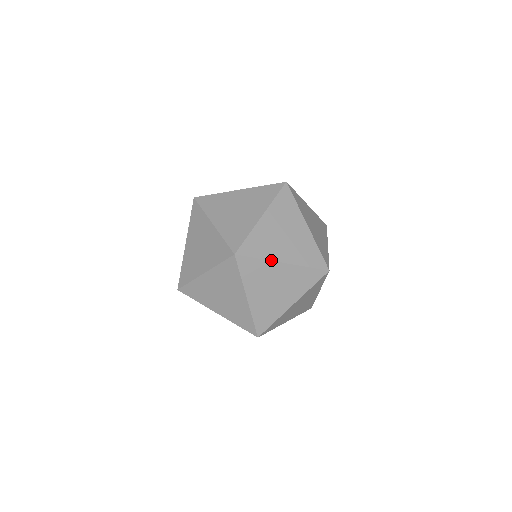
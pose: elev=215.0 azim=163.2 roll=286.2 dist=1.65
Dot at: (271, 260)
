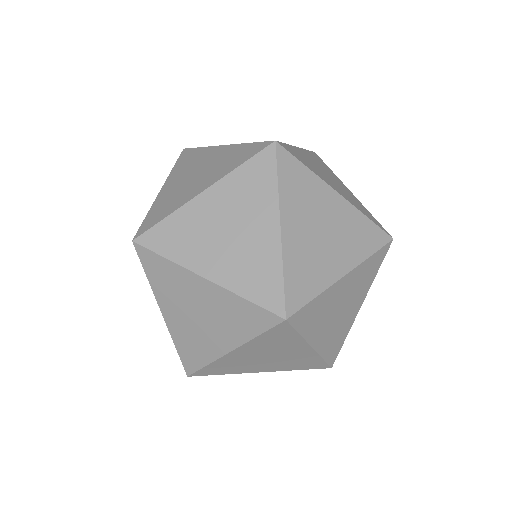
Dot at: (330, 285)
